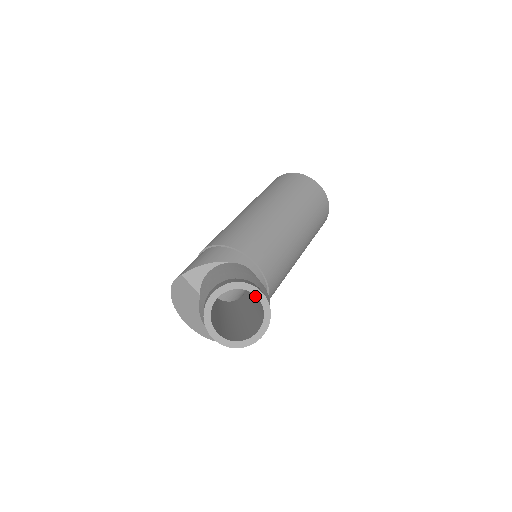
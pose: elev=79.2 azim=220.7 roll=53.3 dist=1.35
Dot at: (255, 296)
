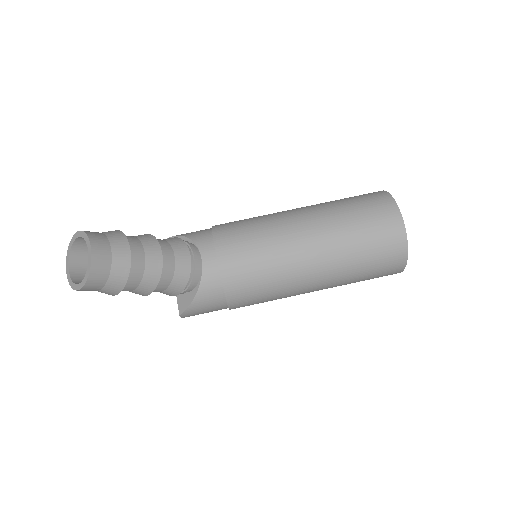
Dot at: (148, 267)
